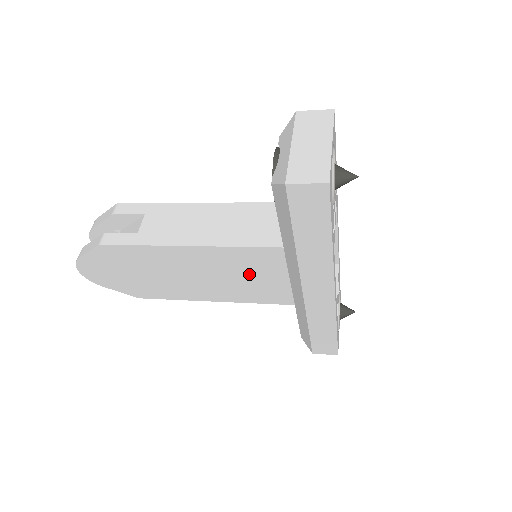
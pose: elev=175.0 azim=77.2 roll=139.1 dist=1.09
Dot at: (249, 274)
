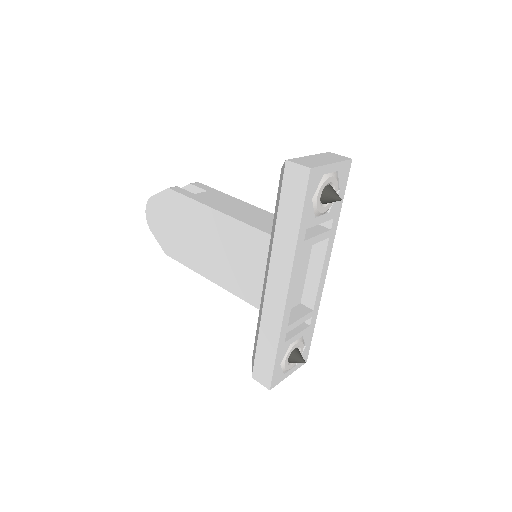
Dot at: (241, 257)
